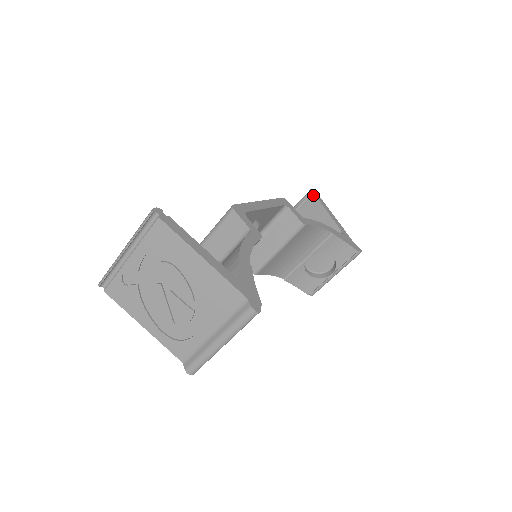
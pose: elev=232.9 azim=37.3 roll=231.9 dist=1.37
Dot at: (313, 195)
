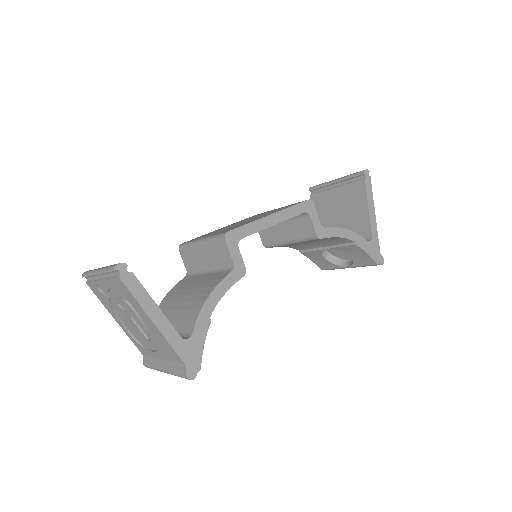
Dot at: (363, 179)
